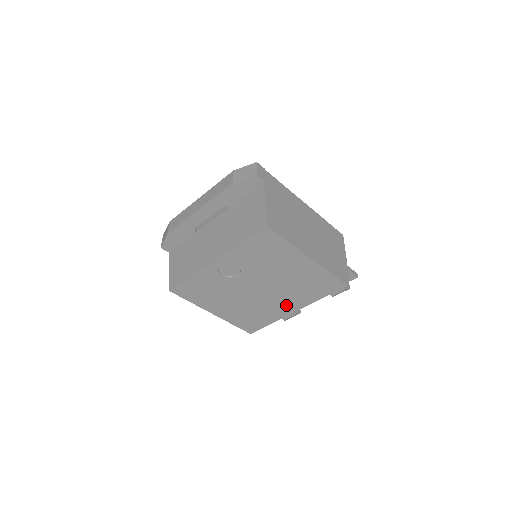
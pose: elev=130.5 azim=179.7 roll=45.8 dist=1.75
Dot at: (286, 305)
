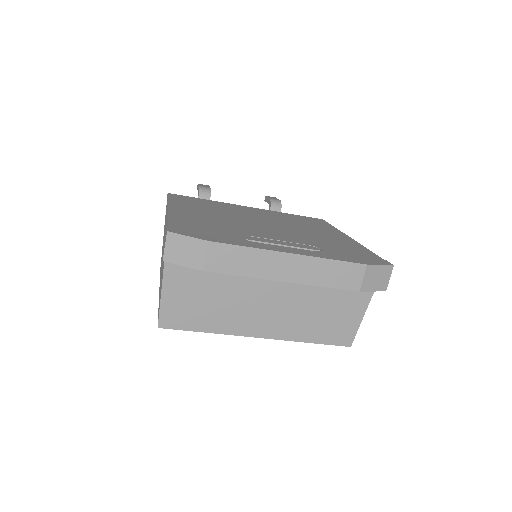
Dot at: occluded
